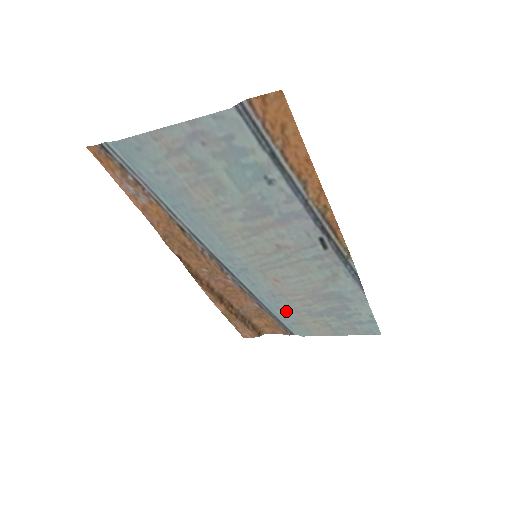
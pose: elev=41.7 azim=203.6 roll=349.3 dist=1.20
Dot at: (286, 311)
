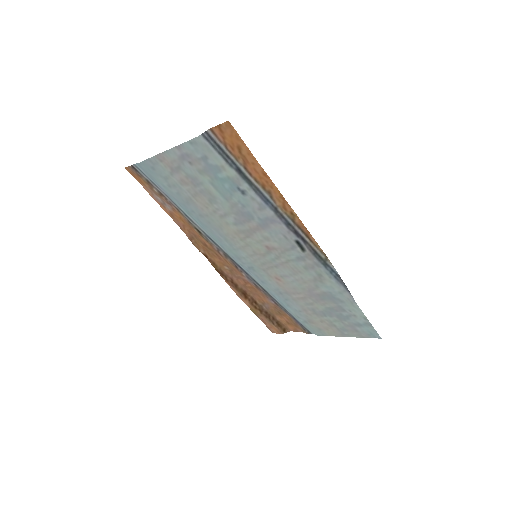
Dot at: (296, 309)
